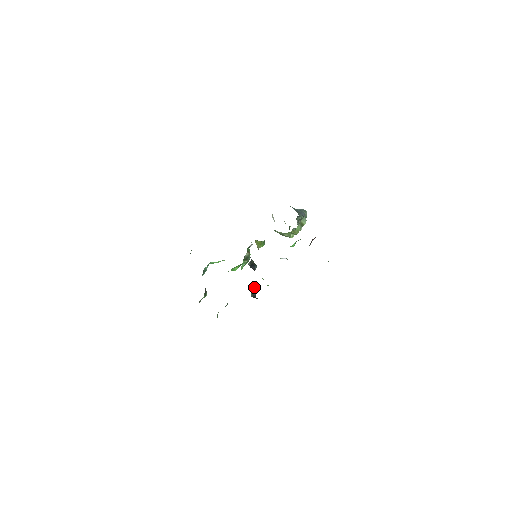
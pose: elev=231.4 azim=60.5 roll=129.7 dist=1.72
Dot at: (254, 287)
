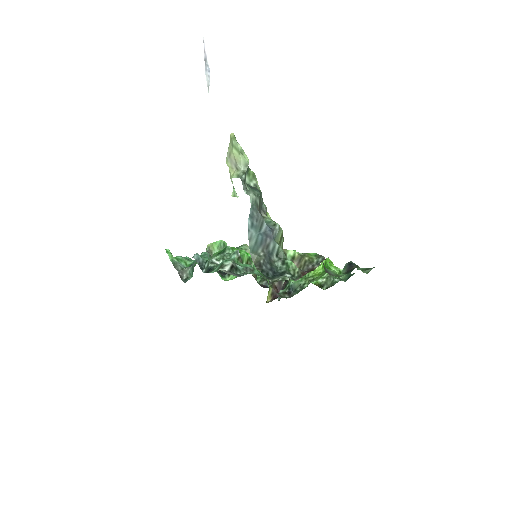
Dot at: occluded
